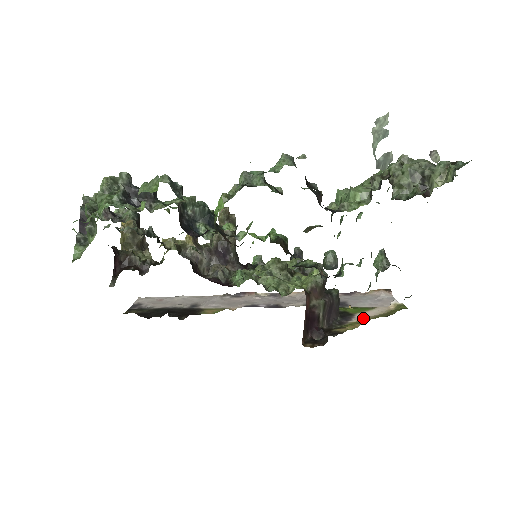
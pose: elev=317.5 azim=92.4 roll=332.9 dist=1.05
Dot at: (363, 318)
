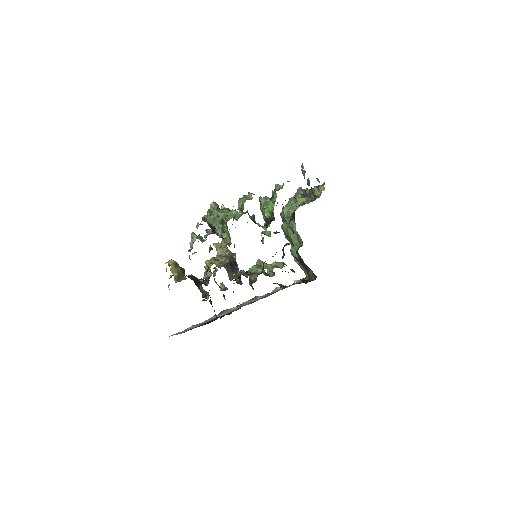
Dot at: occluded
